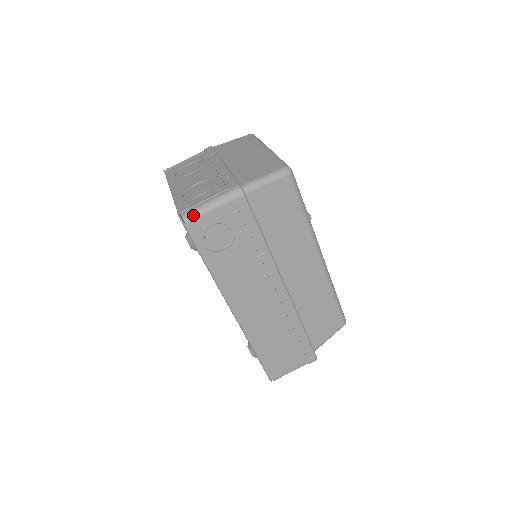
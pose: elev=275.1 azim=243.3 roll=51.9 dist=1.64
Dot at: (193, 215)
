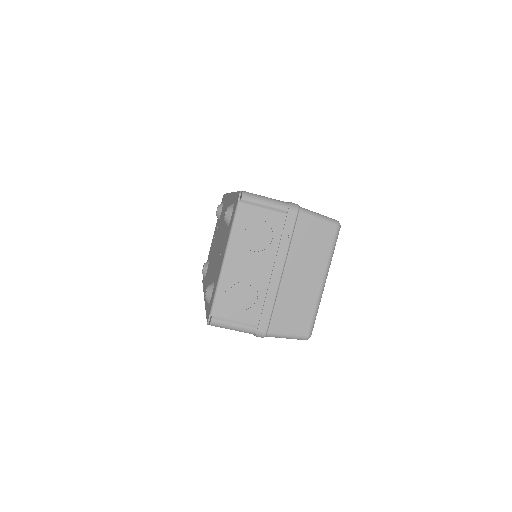
Dot at: occluded
